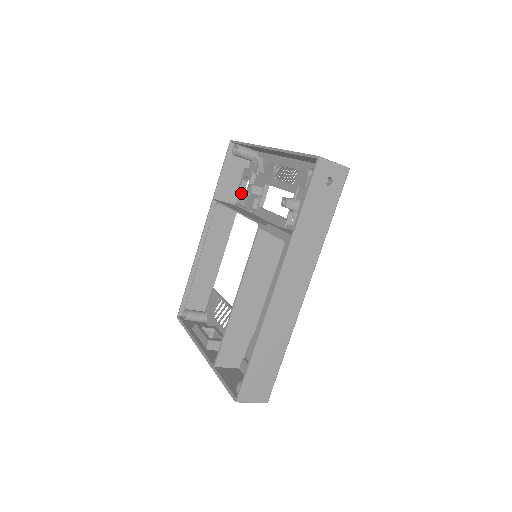
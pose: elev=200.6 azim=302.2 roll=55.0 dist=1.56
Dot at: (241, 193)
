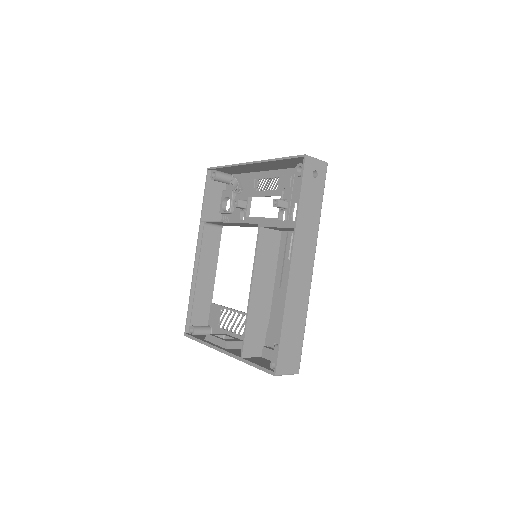
Dot at: (224, 212)
